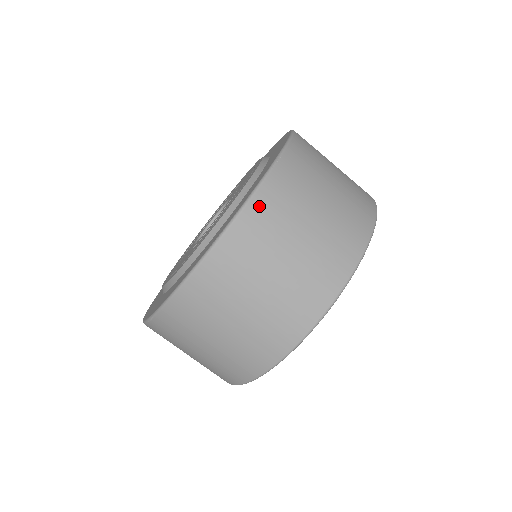
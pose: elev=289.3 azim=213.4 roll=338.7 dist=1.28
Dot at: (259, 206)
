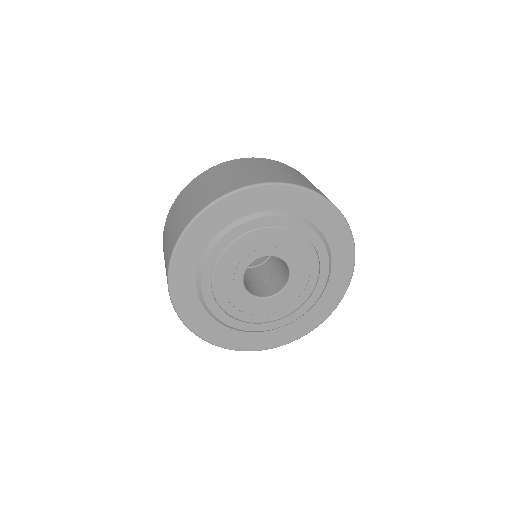
Dot at: (244, 160)
